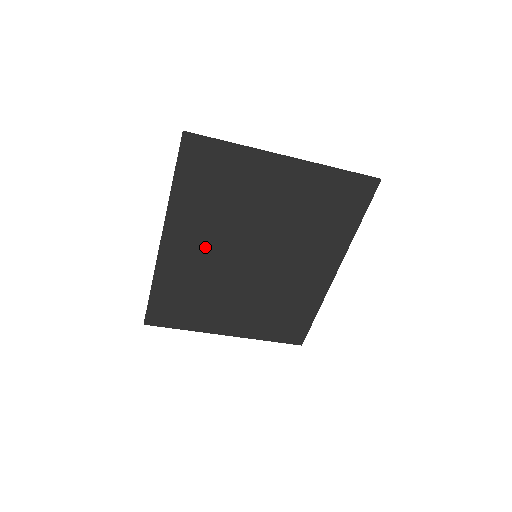
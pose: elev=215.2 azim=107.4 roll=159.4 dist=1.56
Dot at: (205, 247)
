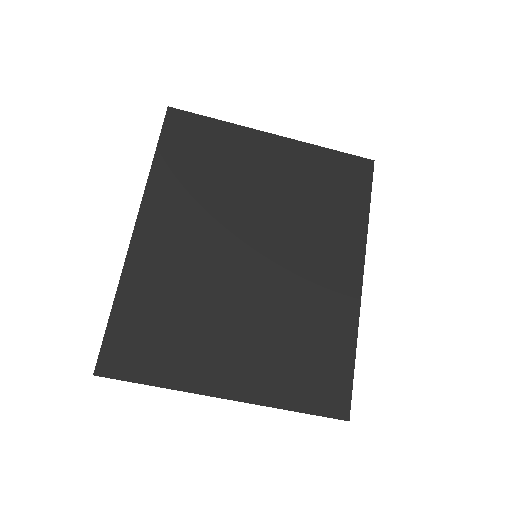
Dot at: (191, 237)
